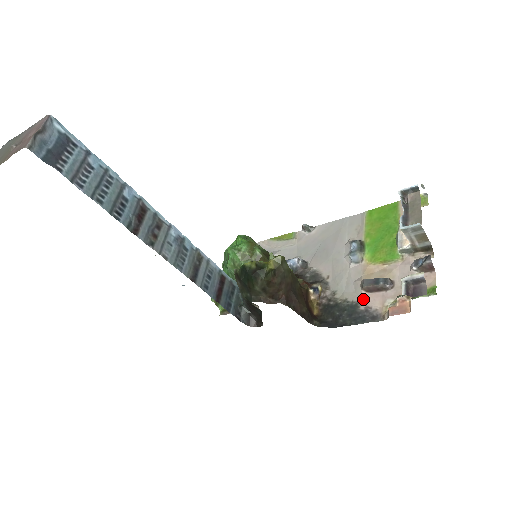
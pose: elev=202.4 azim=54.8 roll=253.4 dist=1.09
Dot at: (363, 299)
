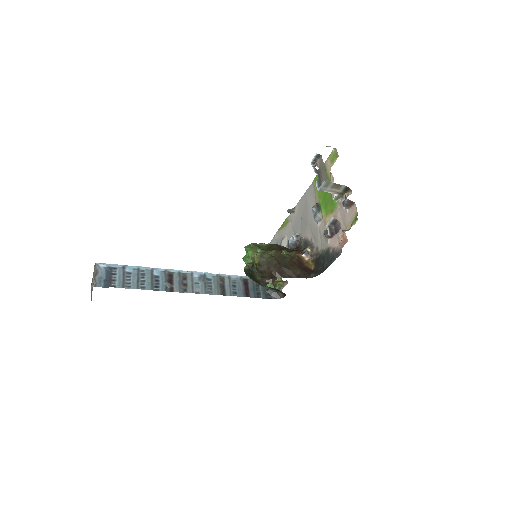
Dot at: (330, 244)
